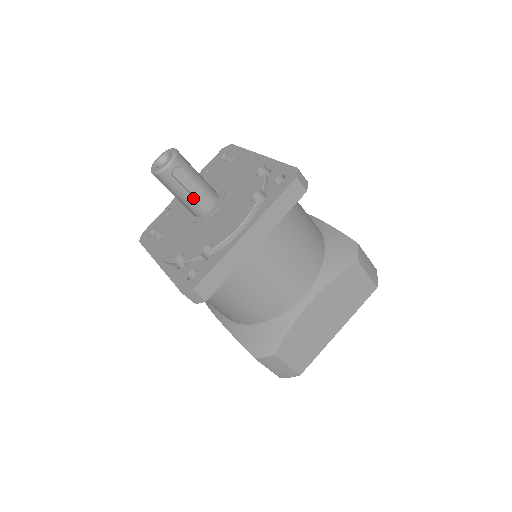
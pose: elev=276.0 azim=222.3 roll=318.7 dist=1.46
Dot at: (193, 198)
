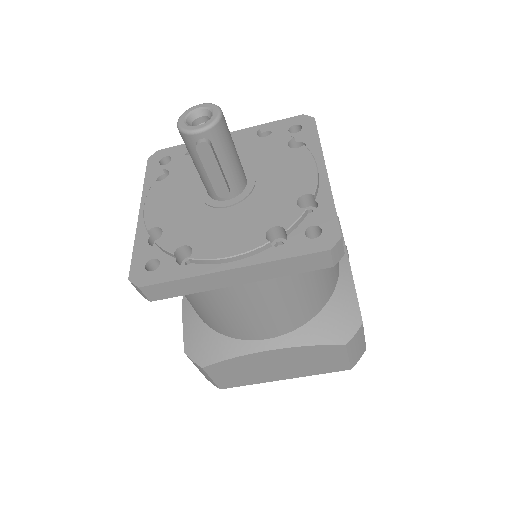
Dot at: (210, 179)
